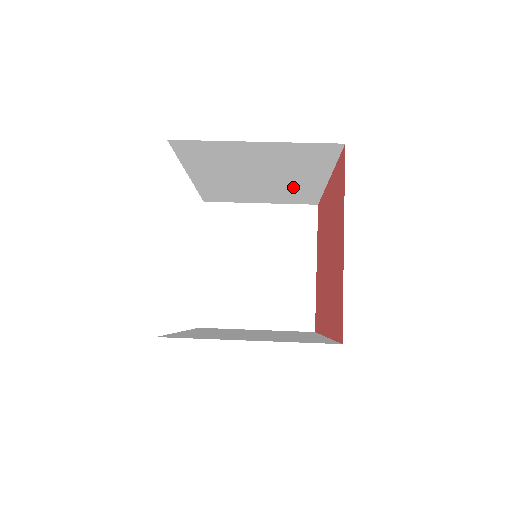
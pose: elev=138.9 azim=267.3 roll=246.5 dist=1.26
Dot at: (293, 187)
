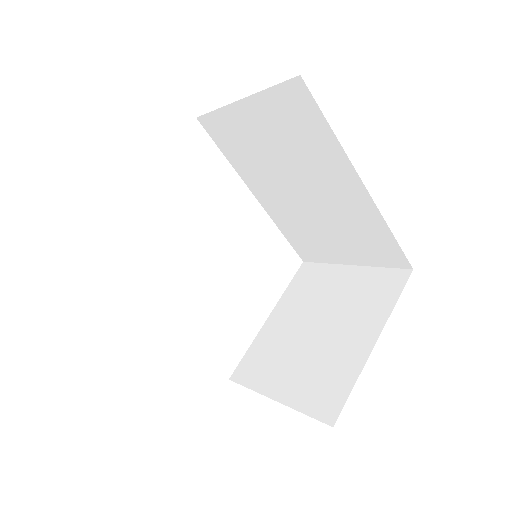
Dot at: (346, 211)
